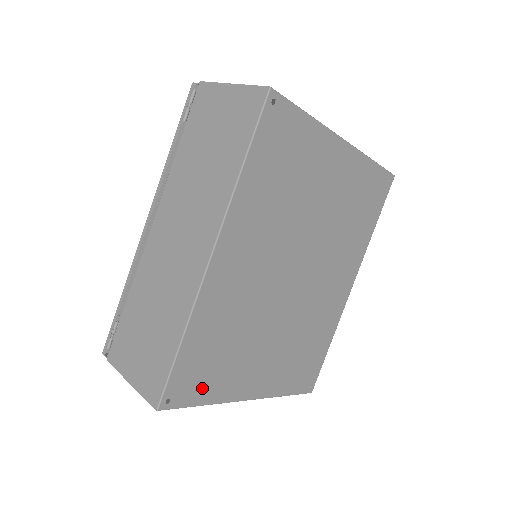
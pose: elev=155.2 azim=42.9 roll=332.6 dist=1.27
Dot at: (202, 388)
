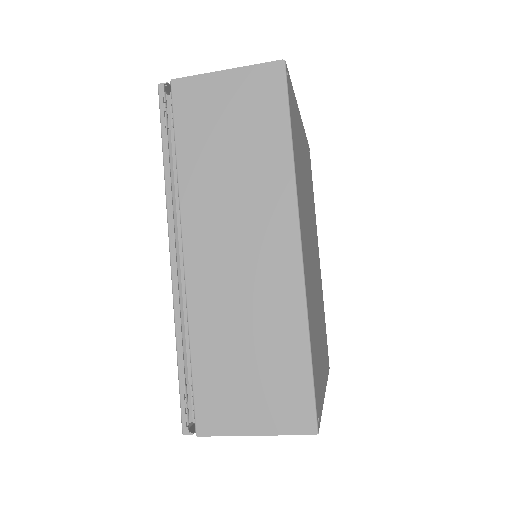
Dot at: (319, 393)
